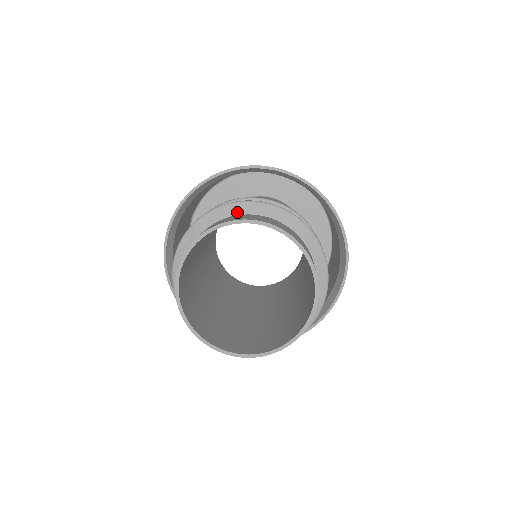
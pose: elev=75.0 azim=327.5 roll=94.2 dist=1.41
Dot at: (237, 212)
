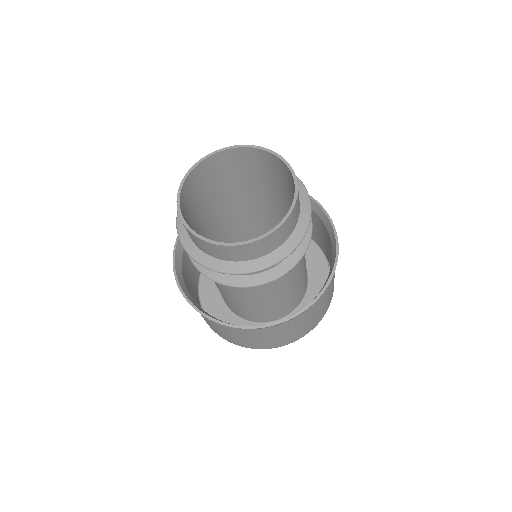
Dot at: occluded
